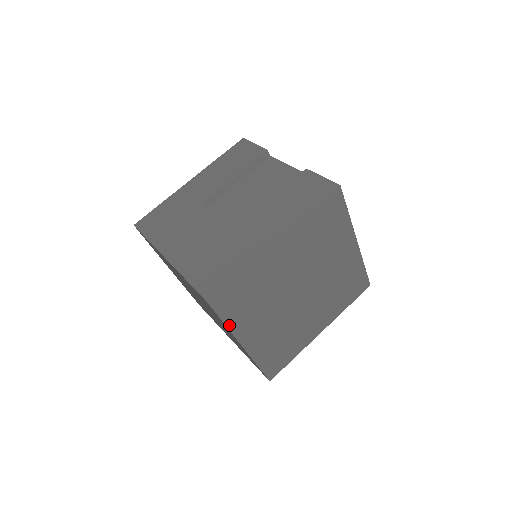
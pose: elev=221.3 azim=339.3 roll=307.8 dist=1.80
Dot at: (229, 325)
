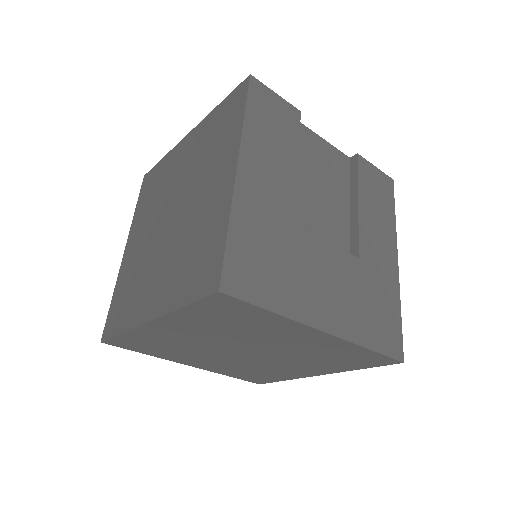
Dot at: occluded
